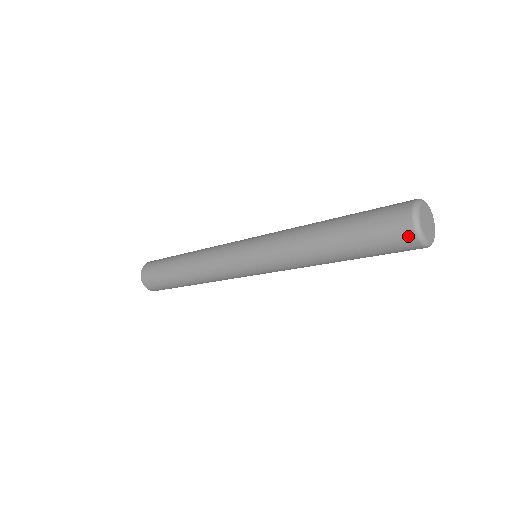
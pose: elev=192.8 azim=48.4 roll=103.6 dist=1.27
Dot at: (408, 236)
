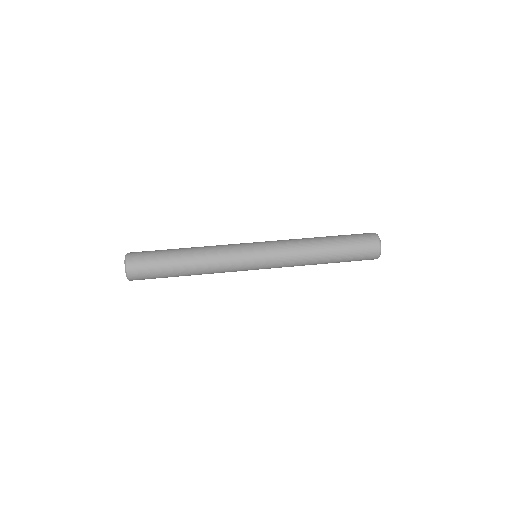
Dot at: occluded
